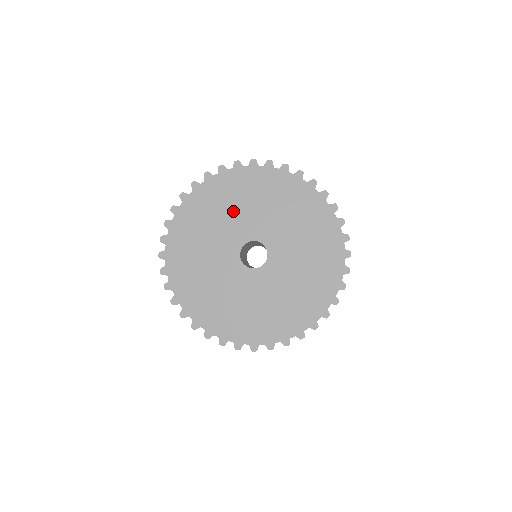
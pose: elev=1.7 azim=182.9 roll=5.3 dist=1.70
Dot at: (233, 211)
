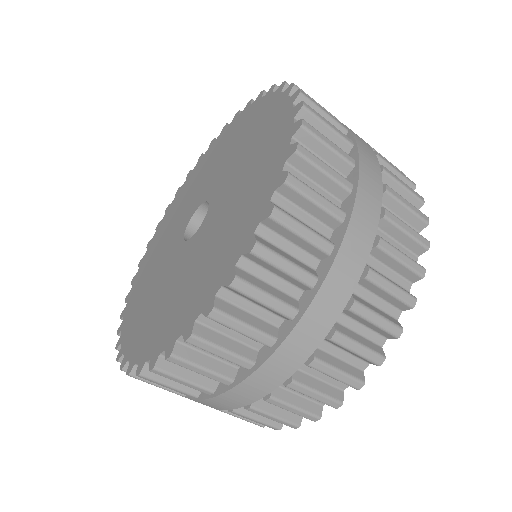
Dot at: (195, 189)
